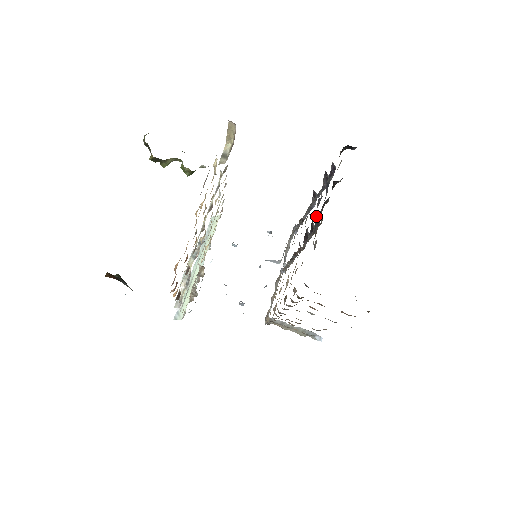
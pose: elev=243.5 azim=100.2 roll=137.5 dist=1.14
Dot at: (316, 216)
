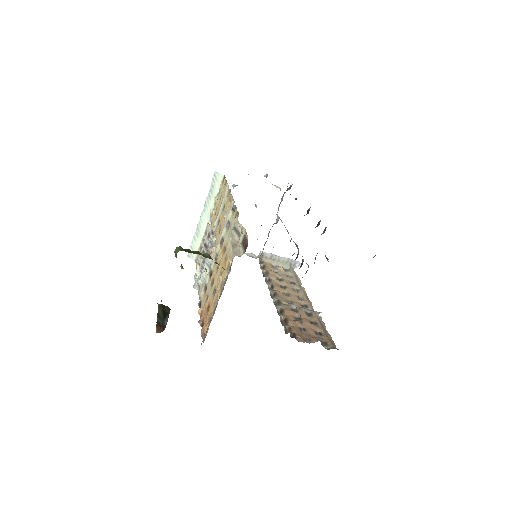
Dot at: occluded
